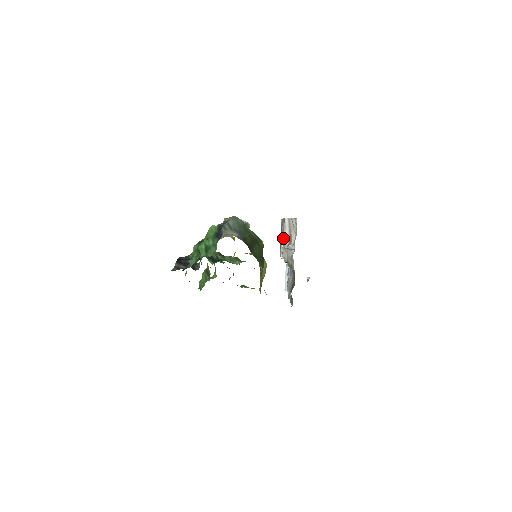
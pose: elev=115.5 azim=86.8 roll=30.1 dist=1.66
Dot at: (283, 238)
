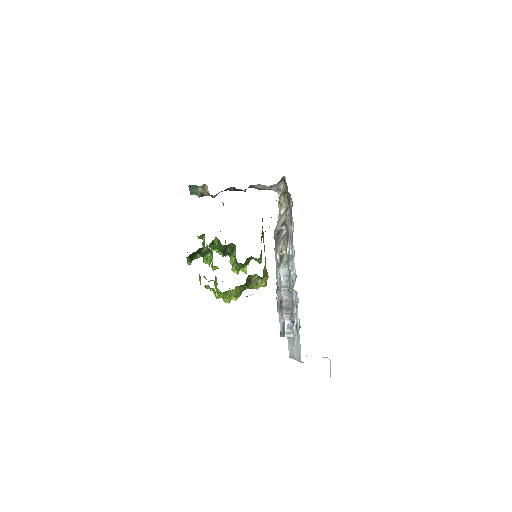
Dot at: (276, 235)
